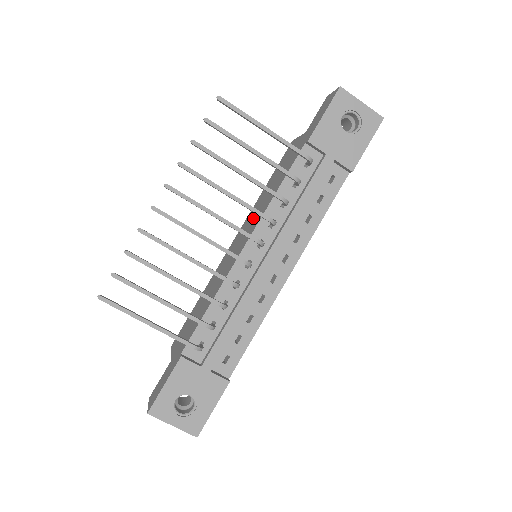
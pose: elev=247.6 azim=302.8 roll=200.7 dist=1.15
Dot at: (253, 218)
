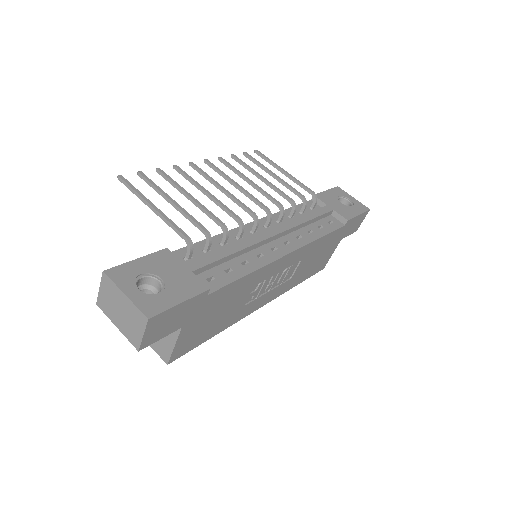
Dot at: occluded
